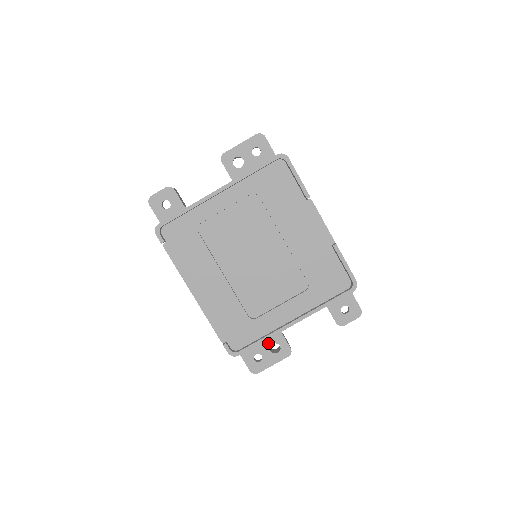
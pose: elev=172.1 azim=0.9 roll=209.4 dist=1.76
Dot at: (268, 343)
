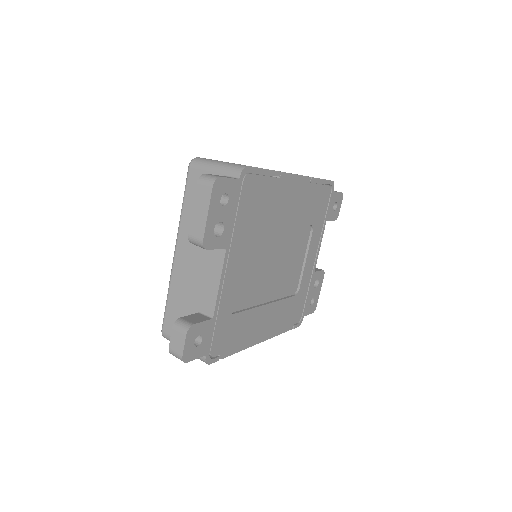
Dot at: (312, 288)
